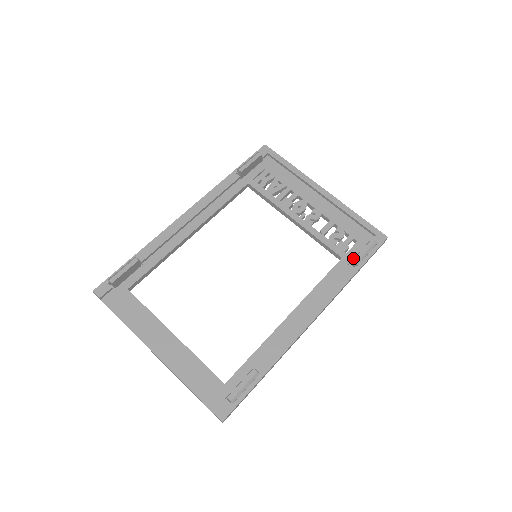
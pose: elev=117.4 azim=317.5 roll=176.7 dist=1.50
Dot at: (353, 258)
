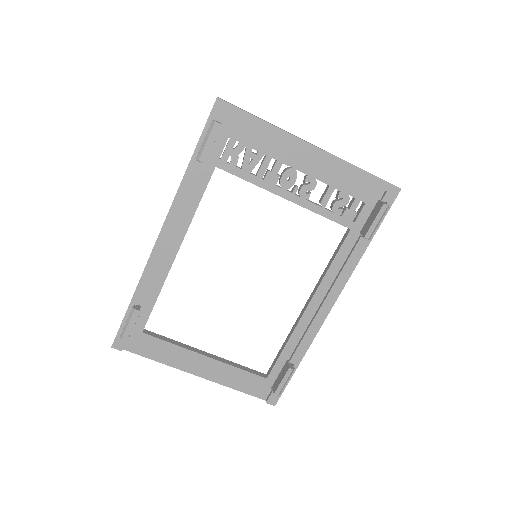
Dot at: (363, 226)
